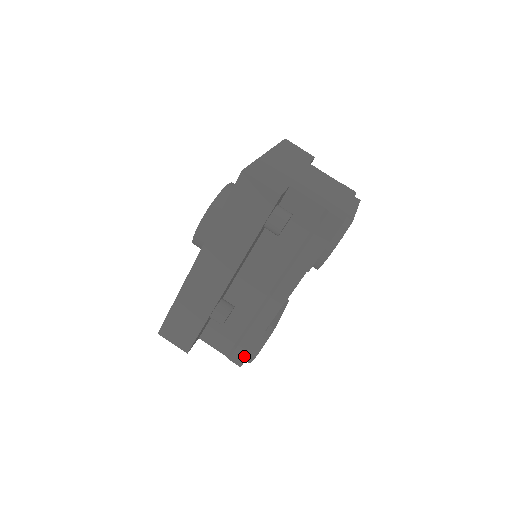
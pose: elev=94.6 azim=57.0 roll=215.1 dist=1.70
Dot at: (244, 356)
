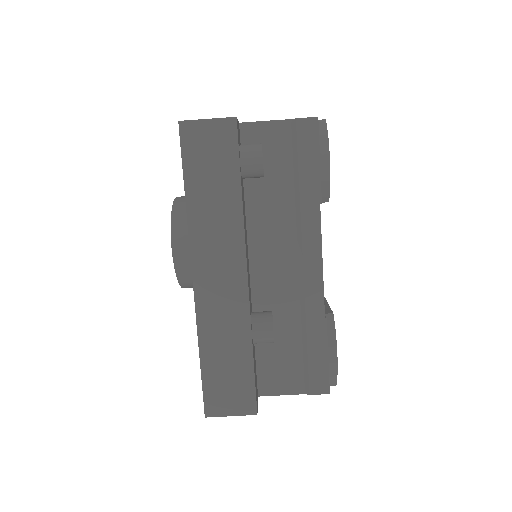
Dot at: (324, 374)
